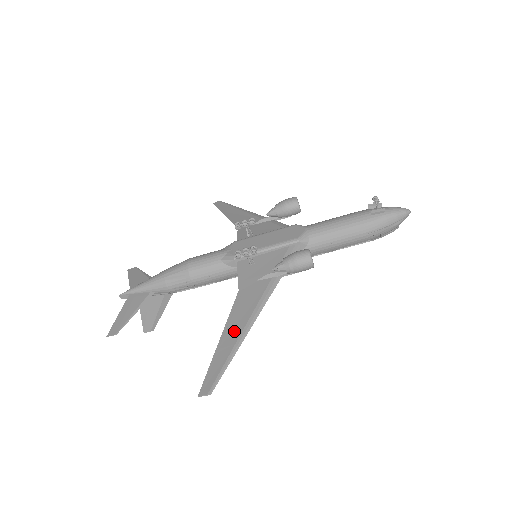
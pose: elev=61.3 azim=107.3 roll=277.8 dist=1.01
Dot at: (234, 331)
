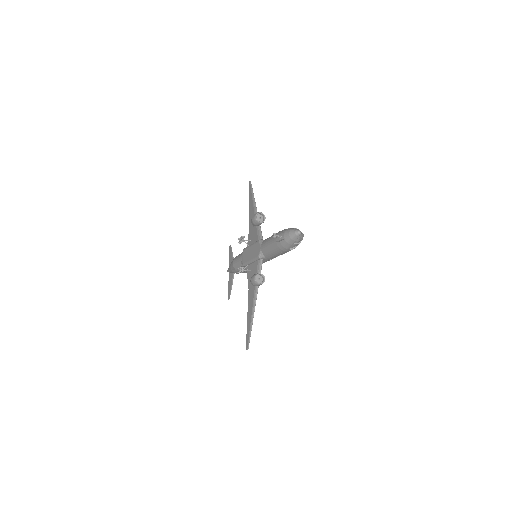
Dot at: (249, 317)
